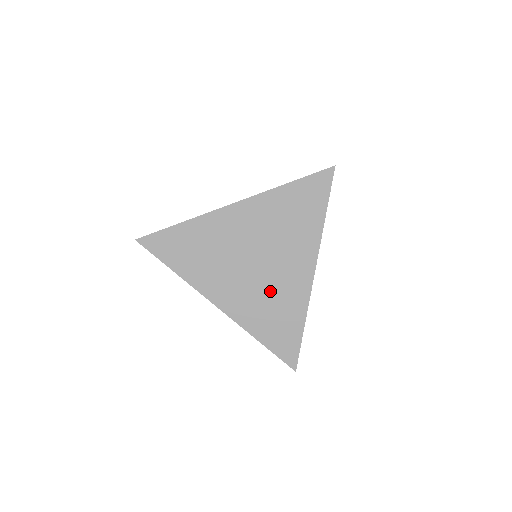
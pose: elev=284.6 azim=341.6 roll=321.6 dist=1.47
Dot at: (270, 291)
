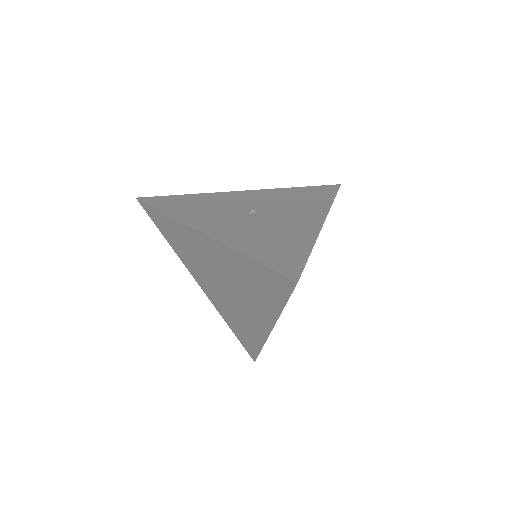
Dot at: (235, 310)
